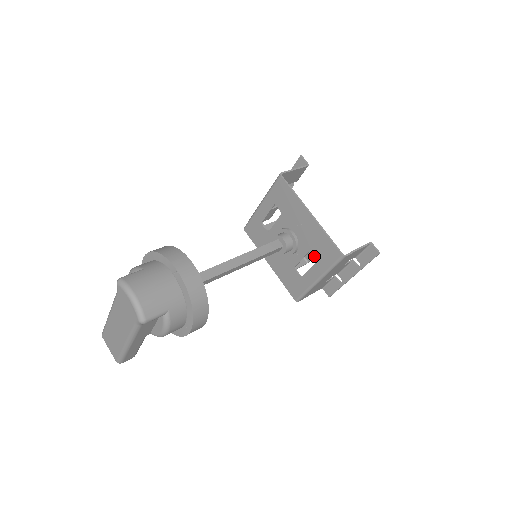
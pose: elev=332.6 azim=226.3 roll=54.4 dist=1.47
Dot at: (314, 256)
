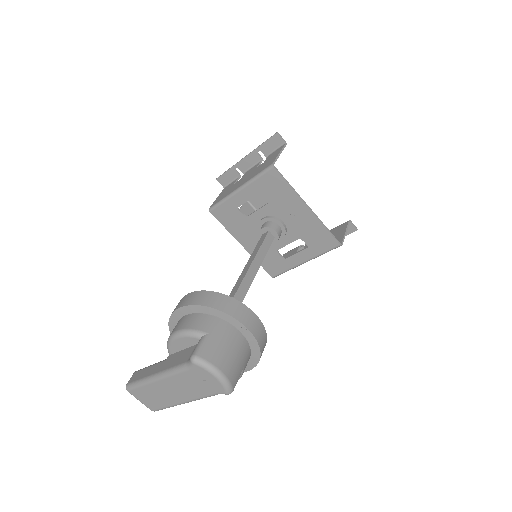
Dot at: occluded
